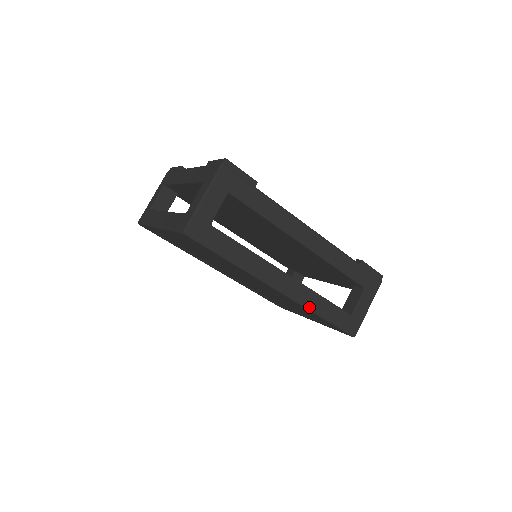
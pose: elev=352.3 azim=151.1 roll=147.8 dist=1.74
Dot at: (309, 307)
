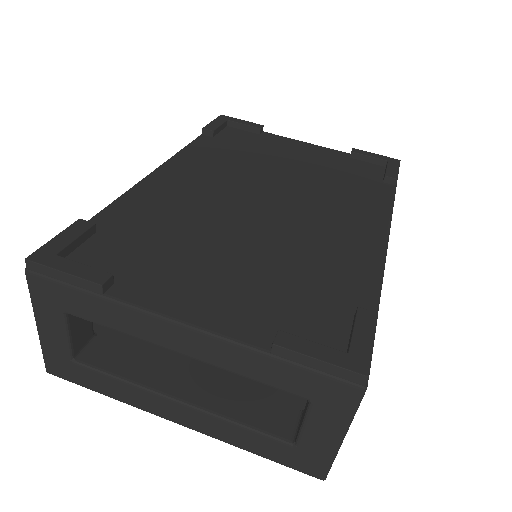
Dot at: occluded
